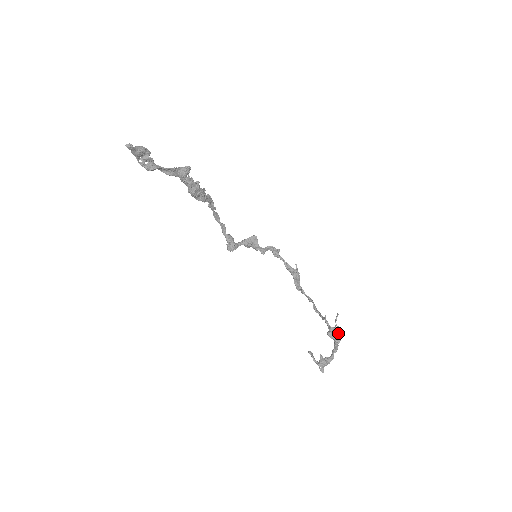
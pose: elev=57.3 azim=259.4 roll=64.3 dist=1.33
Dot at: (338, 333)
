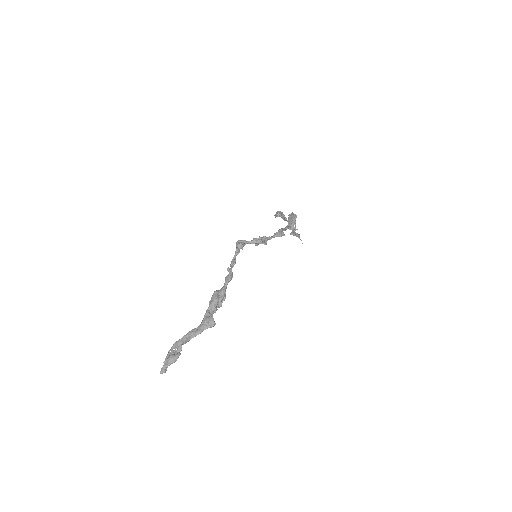
Dot at: occluded
